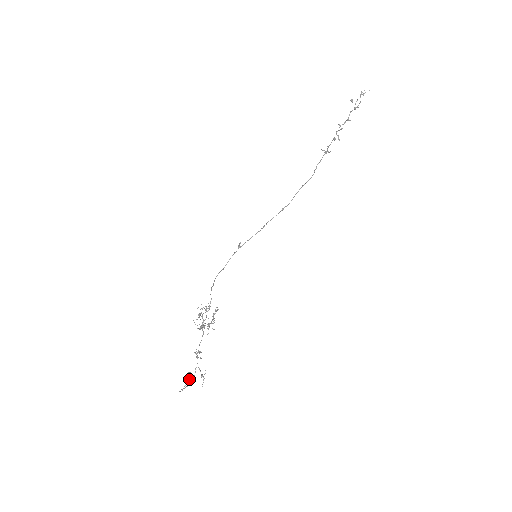
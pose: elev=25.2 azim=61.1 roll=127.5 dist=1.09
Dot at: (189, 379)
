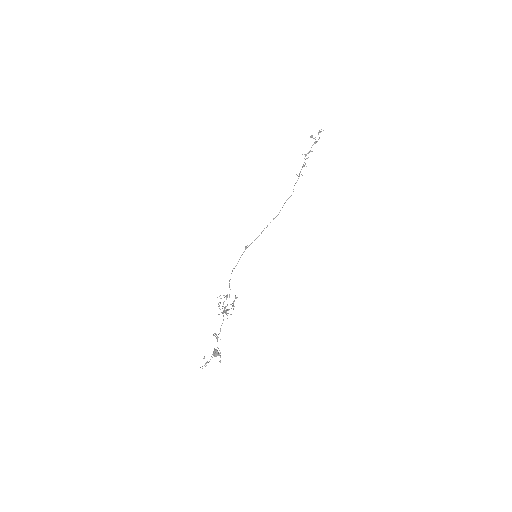
Dot at: (217, 354)
